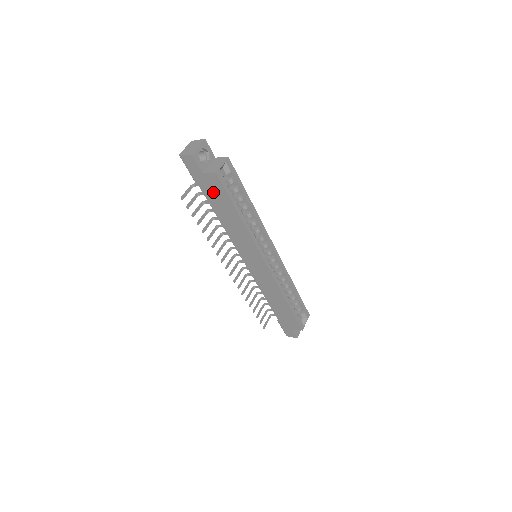
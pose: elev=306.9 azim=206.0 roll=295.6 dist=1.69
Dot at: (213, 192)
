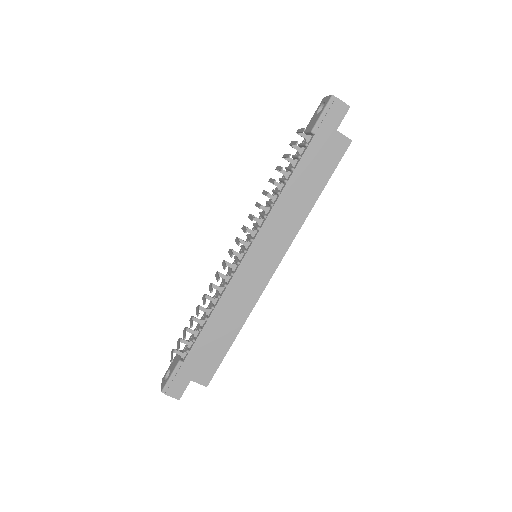
Dot at: (322, 155)
